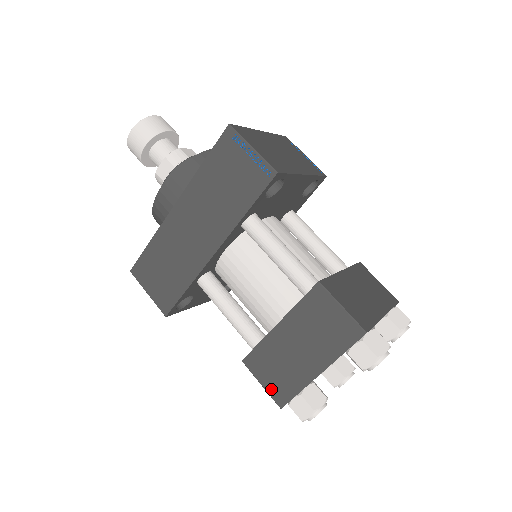
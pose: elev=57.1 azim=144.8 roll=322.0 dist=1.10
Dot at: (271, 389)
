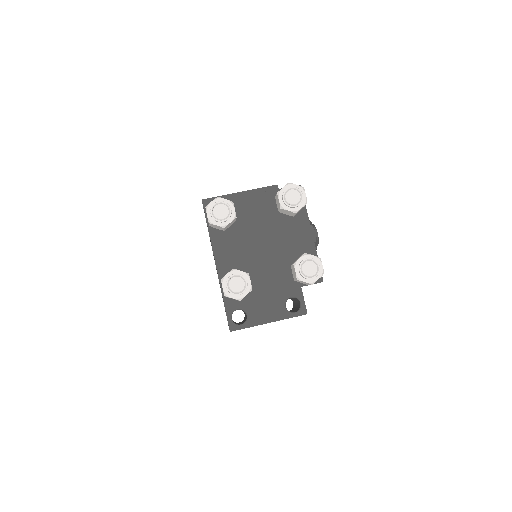
Dot at: occluded
